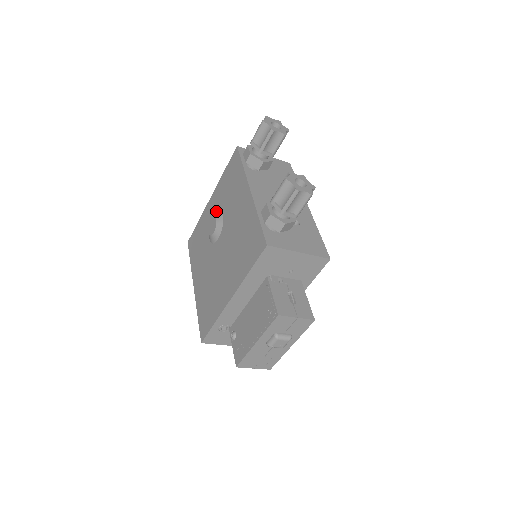
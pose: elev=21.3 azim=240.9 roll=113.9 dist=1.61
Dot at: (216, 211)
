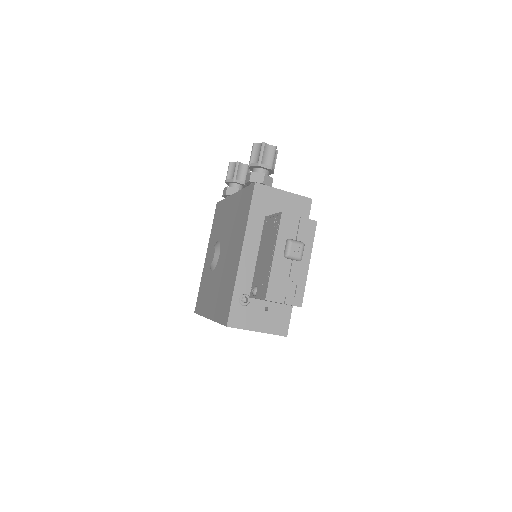
Dot at: occluded
